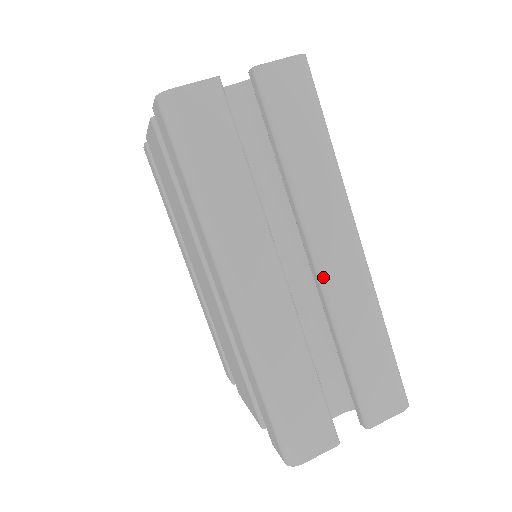
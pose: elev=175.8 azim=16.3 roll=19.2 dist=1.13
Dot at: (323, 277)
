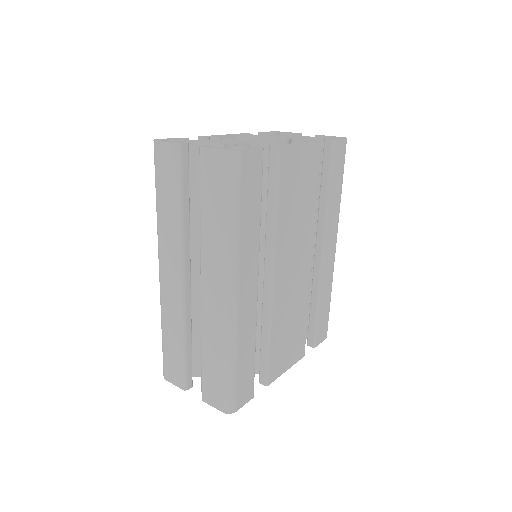
Dot at: (201, 299)
